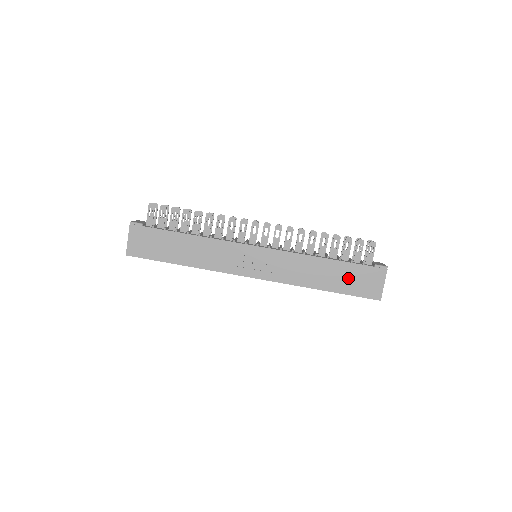
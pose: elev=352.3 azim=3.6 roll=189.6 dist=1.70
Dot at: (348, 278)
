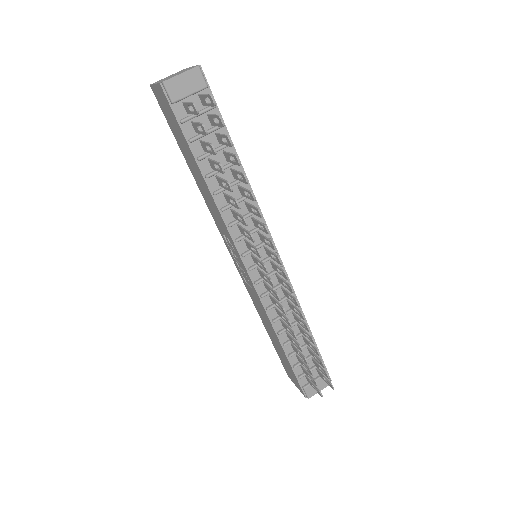
Dot at: (283, 357)
